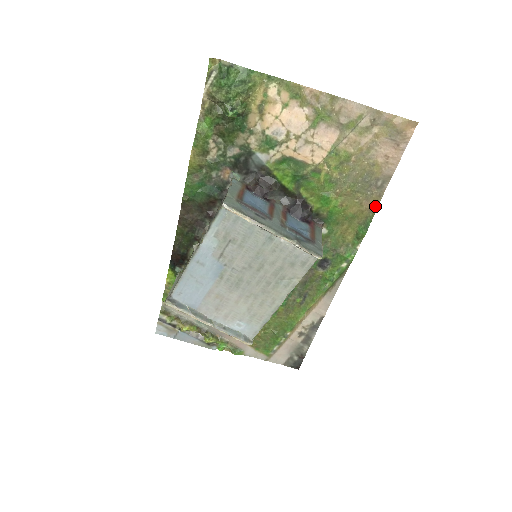
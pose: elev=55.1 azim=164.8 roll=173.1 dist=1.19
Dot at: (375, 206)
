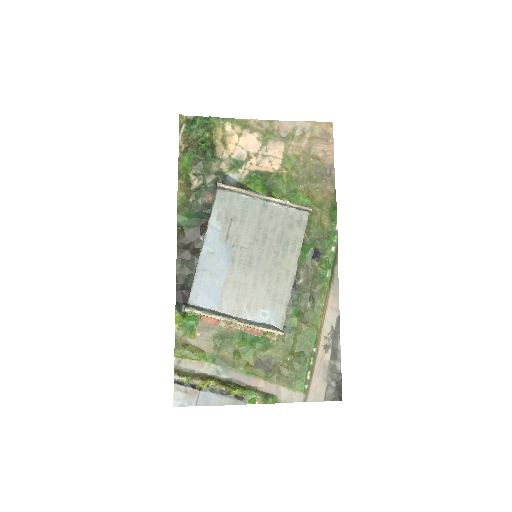
Dot at: (333, 190)
